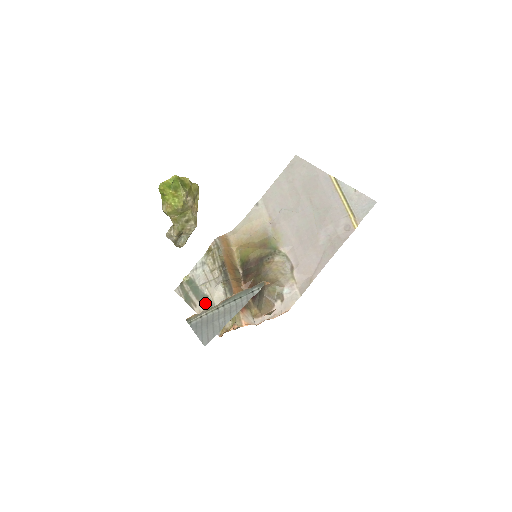
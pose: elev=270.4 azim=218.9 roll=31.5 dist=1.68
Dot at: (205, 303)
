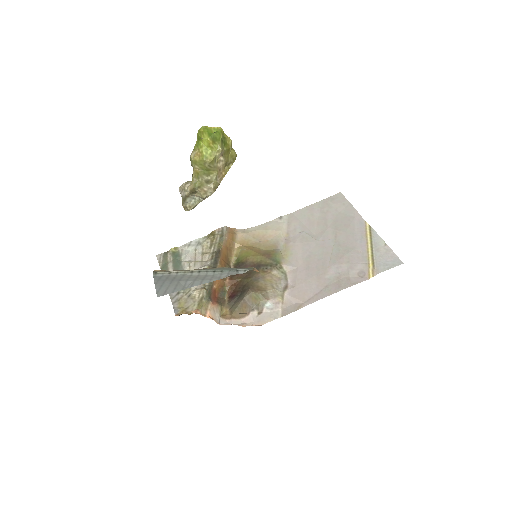
Dot at: occluded
